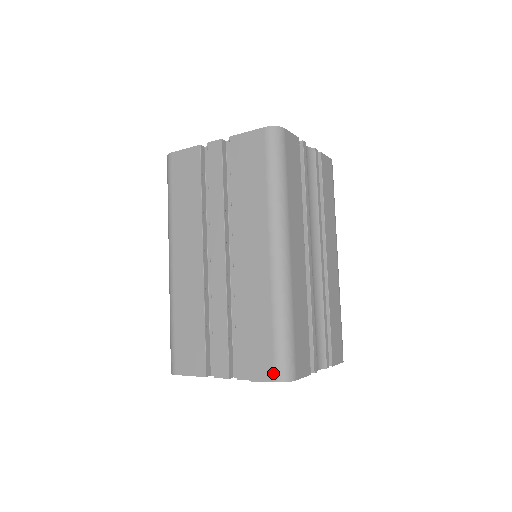
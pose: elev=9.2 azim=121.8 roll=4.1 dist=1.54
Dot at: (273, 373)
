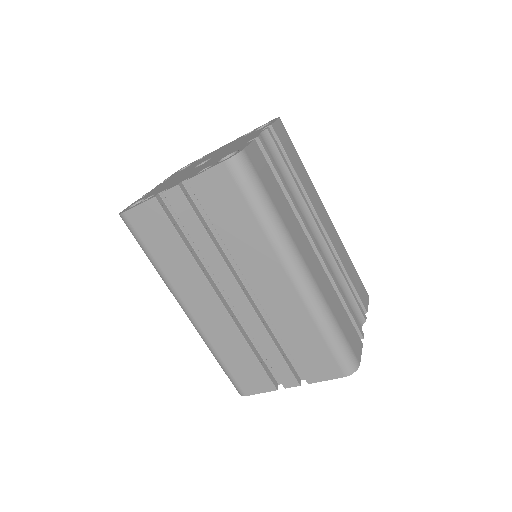
Dot at: (340, 371)
